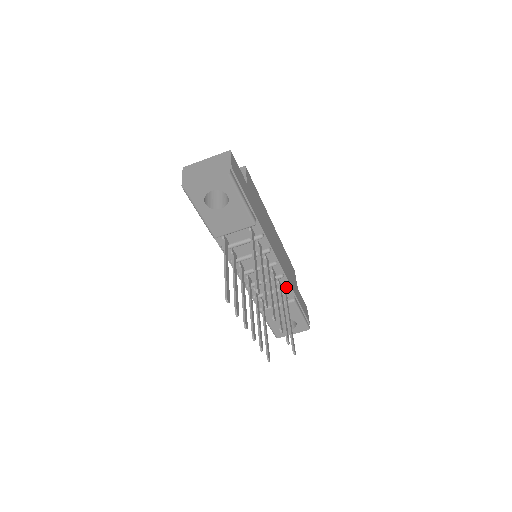
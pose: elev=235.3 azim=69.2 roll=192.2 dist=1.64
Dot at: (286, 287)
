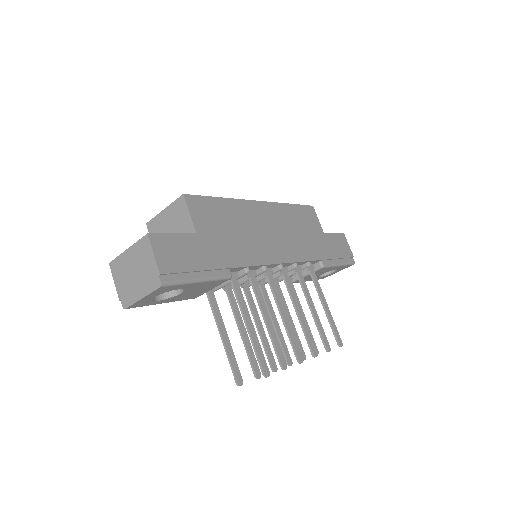
Dot at: (306, 266)
